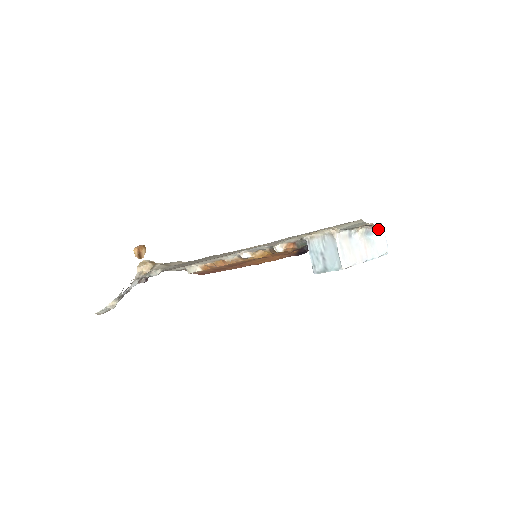
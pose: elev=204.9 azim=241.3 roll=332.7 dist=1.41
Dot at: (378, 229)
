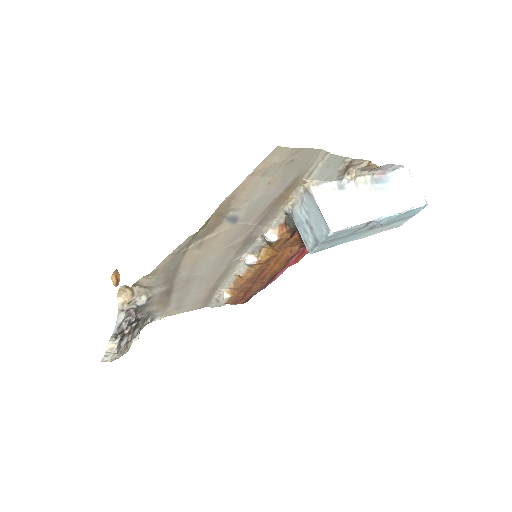
Dot at: (398, 174)
